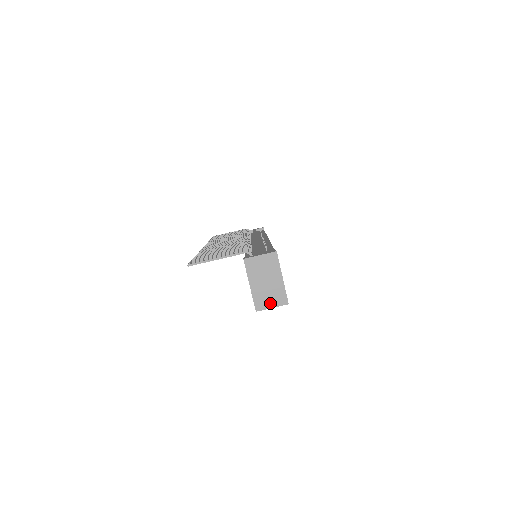
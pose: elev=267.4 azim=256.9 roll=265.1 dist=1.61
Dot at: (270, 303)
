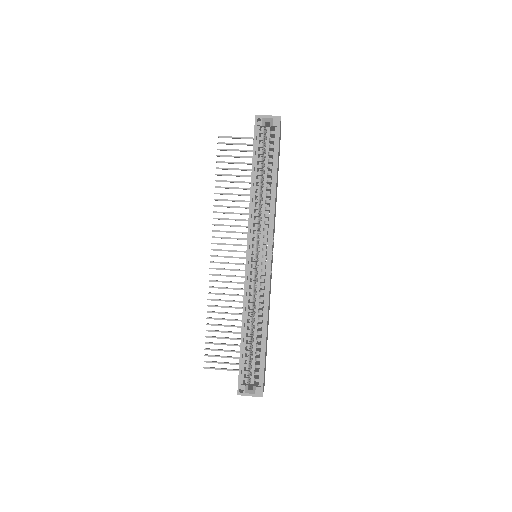
Dot at: (267, 117)
